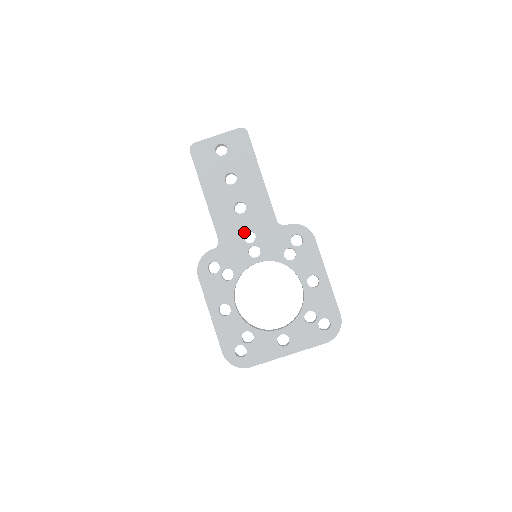
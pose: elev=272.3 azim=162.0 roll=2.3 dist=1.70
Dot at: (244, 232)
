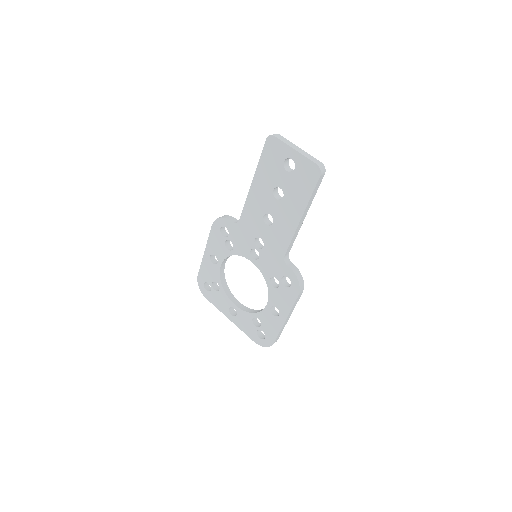
Dot at: (258, 236)
